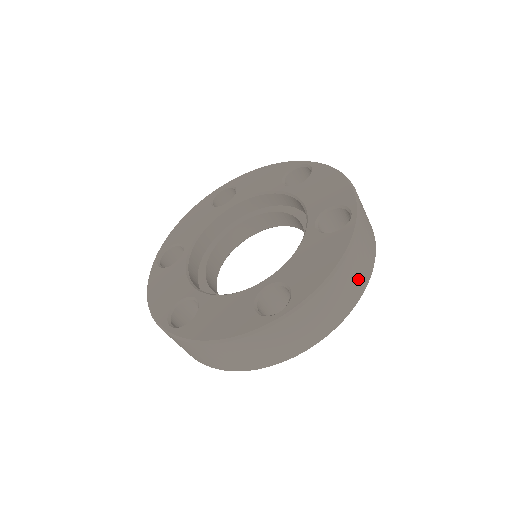
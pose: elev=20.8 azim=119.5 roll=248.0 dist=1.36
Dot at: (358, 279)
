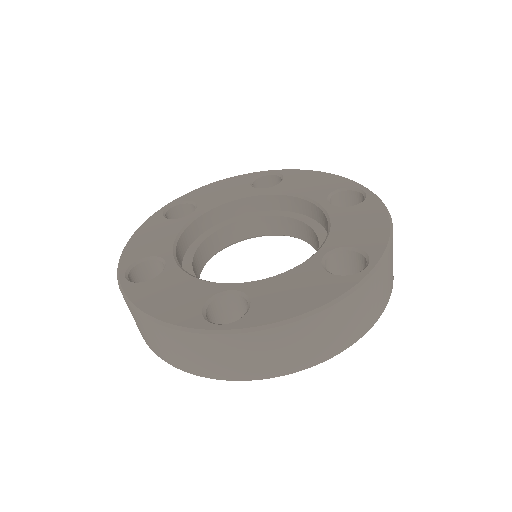
Dot at: (332, 340)
